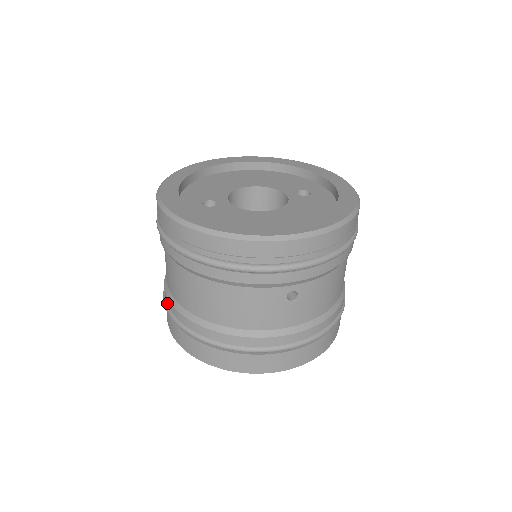
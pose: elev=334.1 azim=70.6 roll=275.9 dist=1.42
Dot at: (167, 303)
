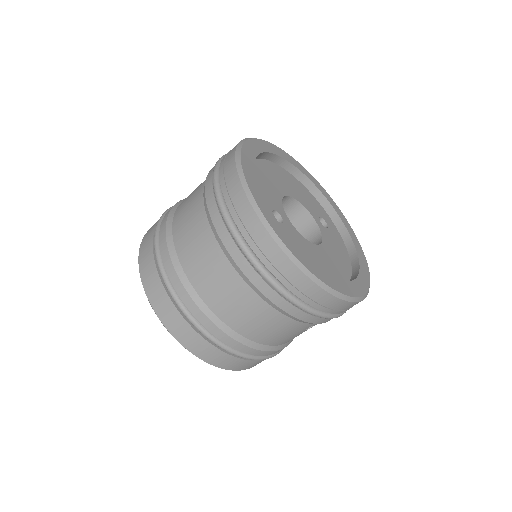
Dot at: (173, 284)
